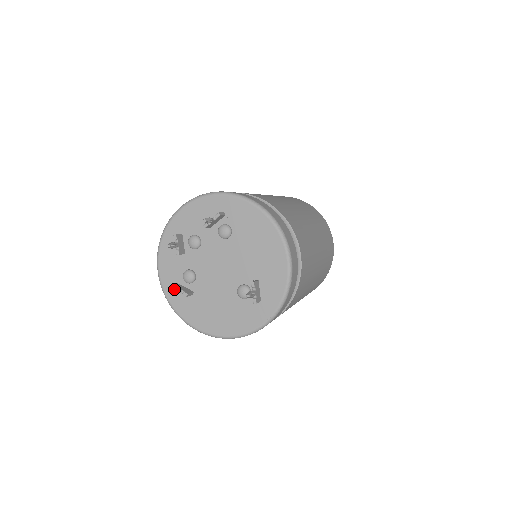
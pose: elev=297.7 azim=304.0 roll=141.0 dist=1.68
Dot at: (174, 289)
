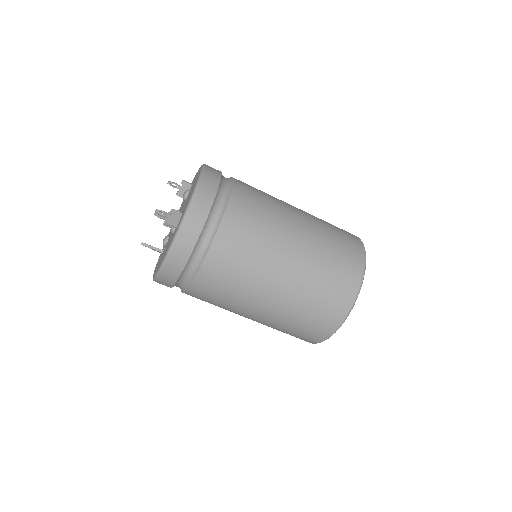
Dot at: (149, 245)
